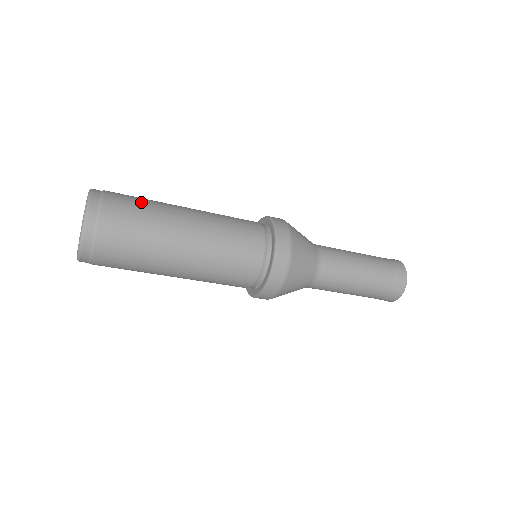
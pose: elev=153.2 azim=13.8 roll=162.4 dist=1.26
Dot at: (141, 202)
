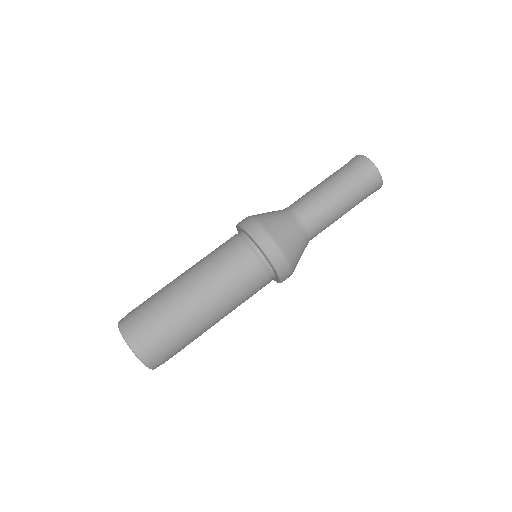
Dot at: (150, 299)
